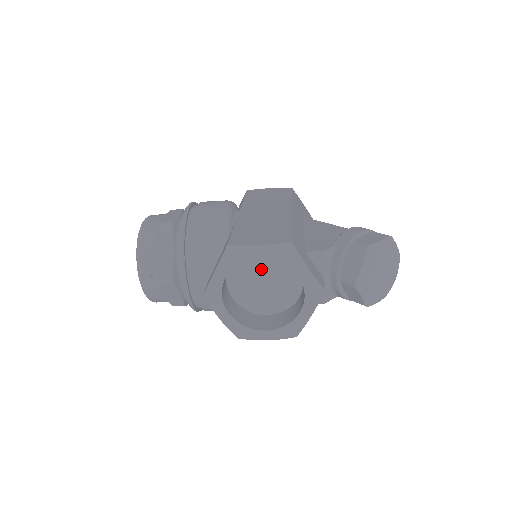
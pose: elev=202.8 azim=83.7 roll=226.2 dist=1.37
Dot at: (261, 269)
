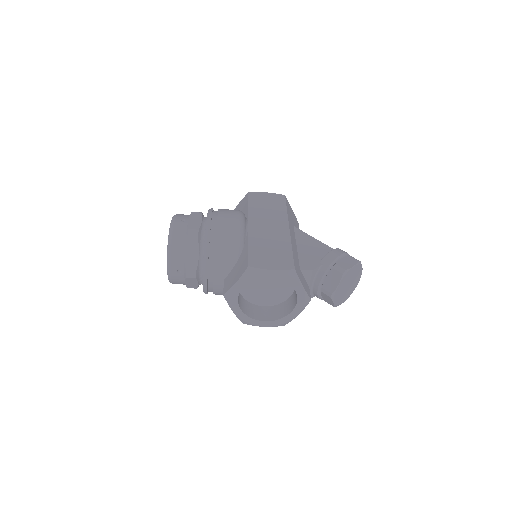
Dot at: (266, 278)
